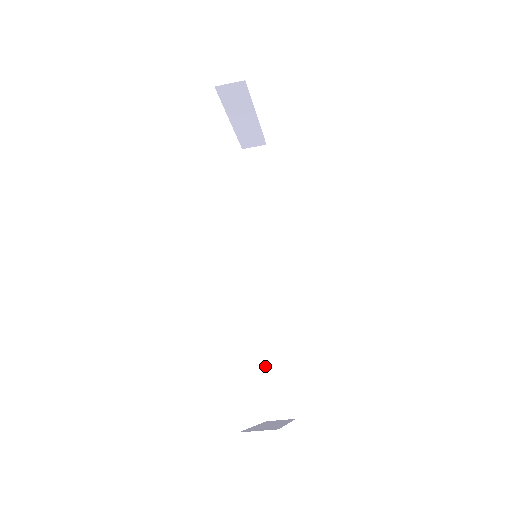
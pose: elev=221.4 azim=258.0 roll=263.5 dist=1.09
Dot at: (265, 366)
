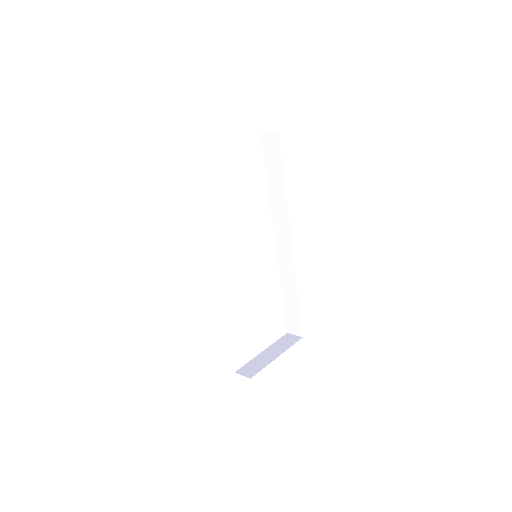
Dot at: (285, 303)
